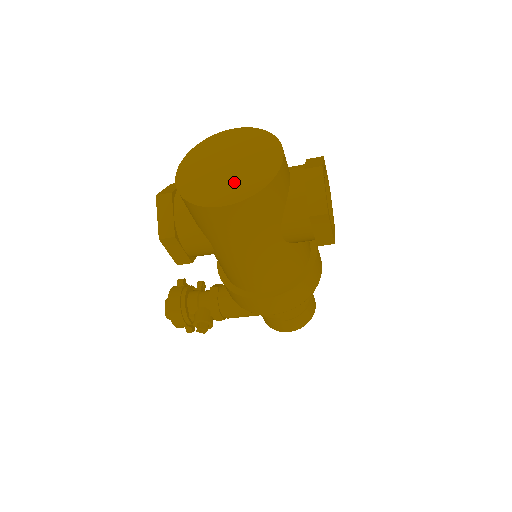
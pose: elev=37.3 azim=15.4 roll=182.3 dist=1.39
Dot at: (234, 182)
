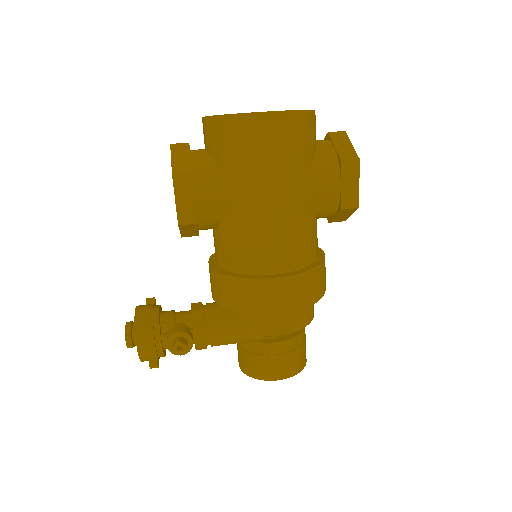
Dot at: occluded
